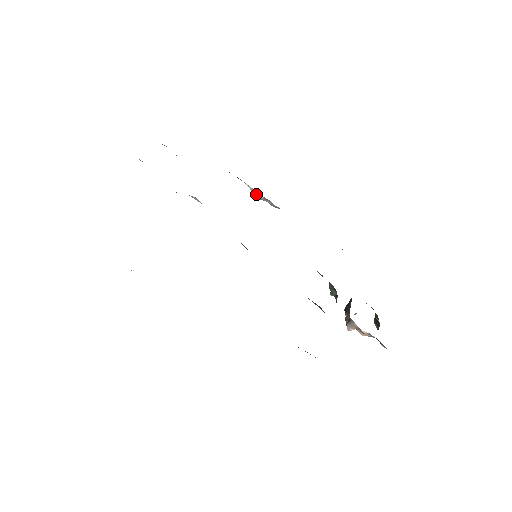
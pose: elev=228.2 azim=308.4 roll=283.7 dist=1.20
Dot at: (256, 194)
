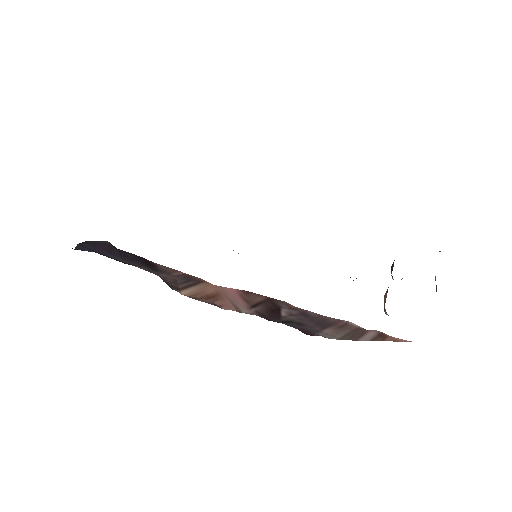
Dot at: occluded
